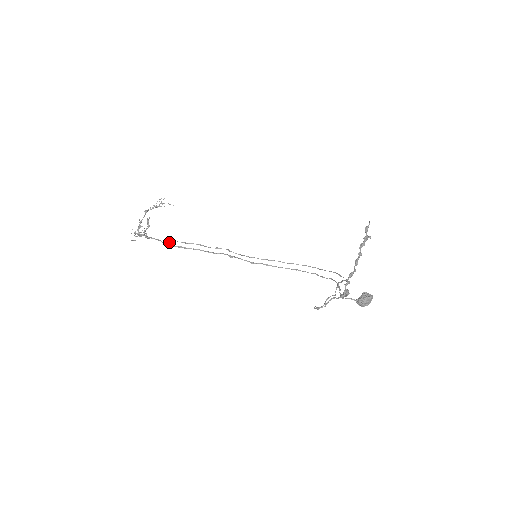
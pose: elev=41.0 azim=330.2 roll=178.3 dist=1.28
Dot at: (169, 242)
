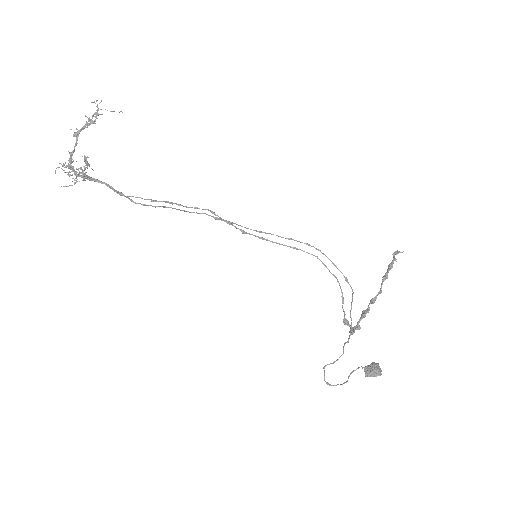
Dot at: (126, 196)
